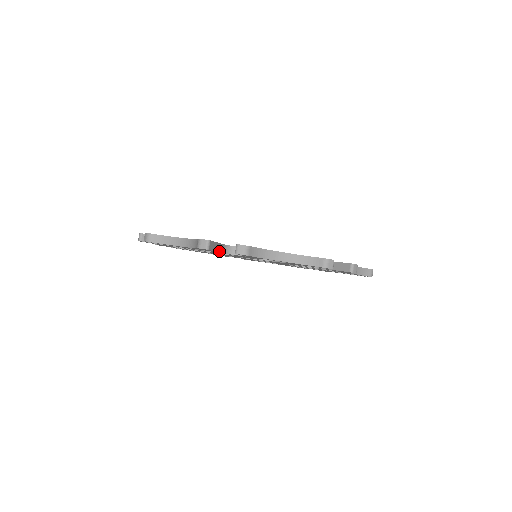
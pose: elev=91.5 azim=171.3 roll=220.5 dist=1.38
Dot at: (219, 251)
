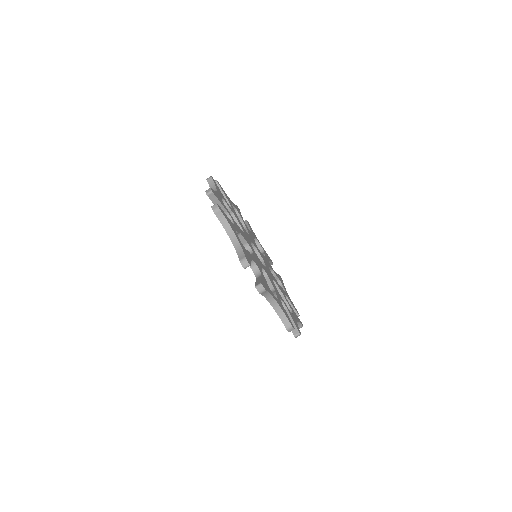
Dot at: occluded
